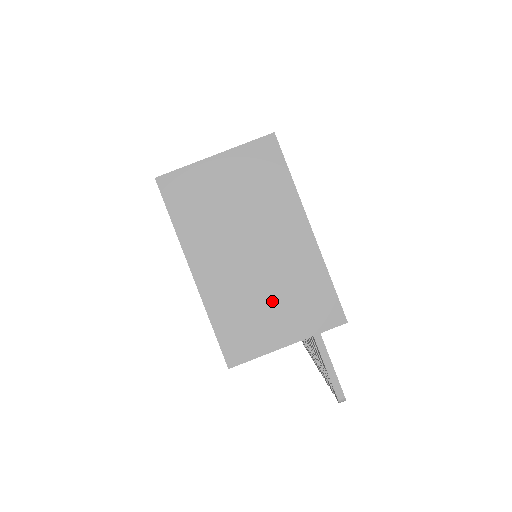
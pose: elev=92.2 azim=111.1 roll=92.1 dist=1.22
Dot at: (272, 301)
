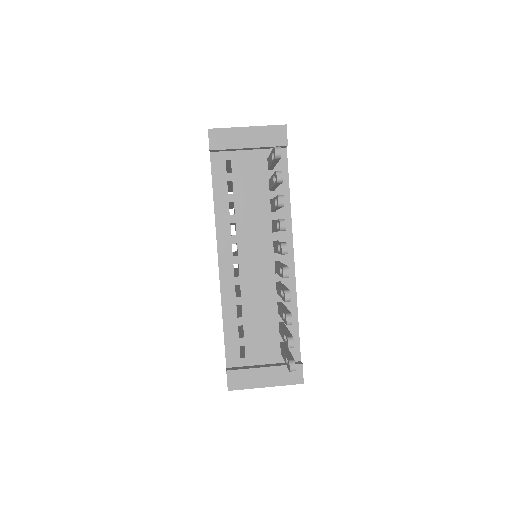
Dot at: occluded
